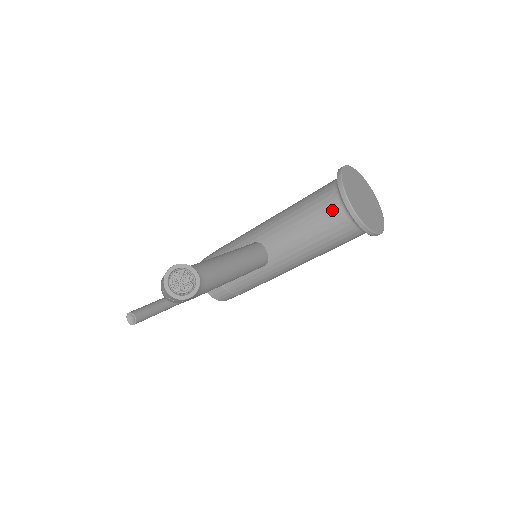
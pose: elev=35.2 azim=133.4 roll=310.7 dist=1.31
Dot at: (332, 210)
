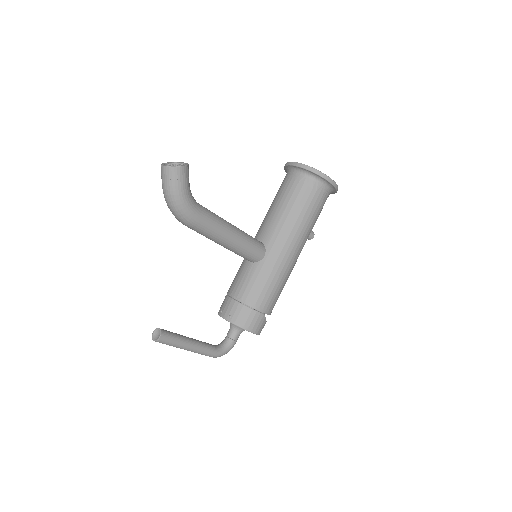
Dot at: (289, 180)
